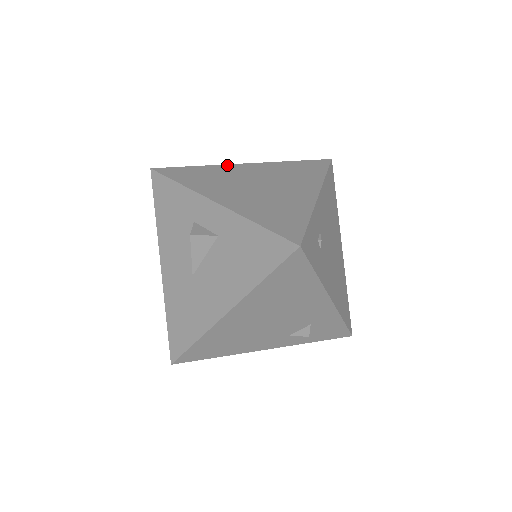
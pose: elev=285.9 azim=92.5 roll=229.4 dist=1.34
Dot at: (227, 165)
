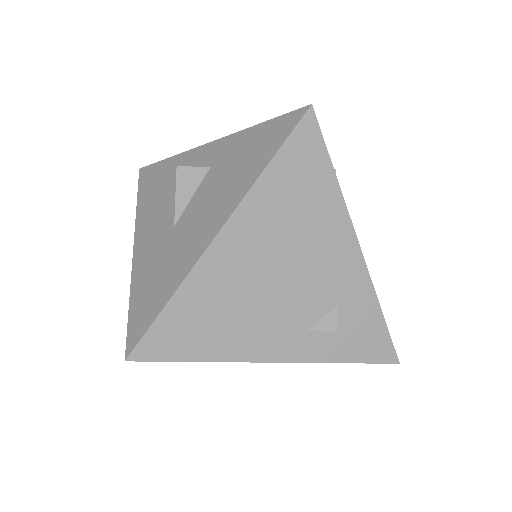
Dot at: occluded
